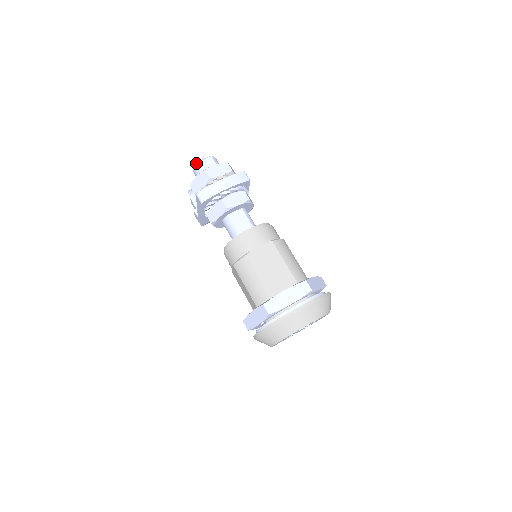
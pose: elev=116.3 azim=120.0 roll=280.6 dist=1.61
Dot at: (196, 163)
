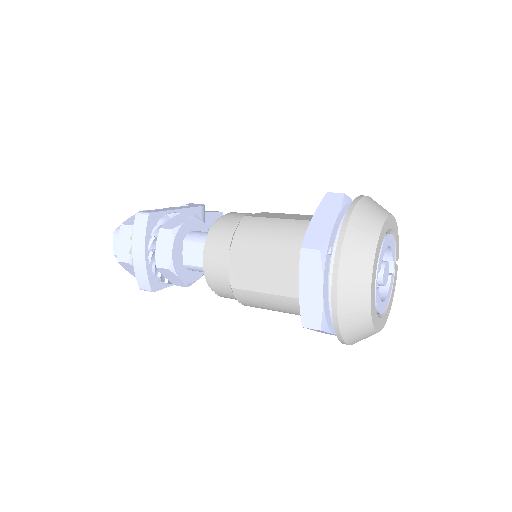
Dot at: occluded
